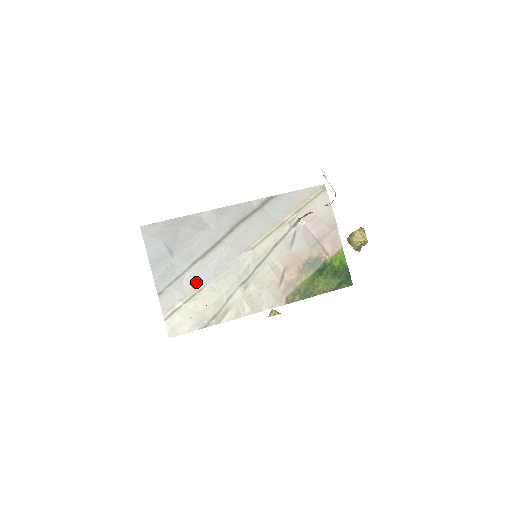
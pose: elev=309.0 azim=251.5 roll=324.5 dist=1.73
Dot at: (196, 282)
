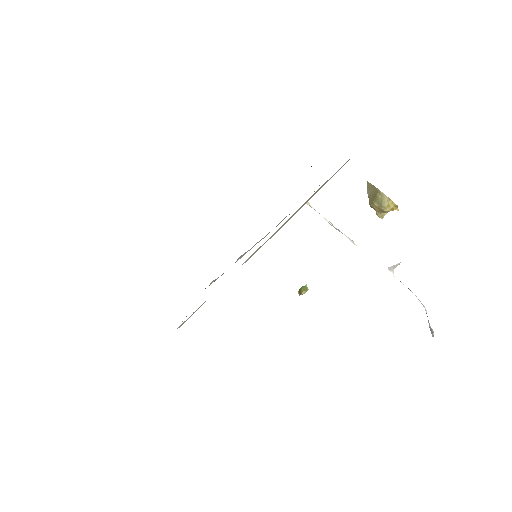
Dot at: occluded
